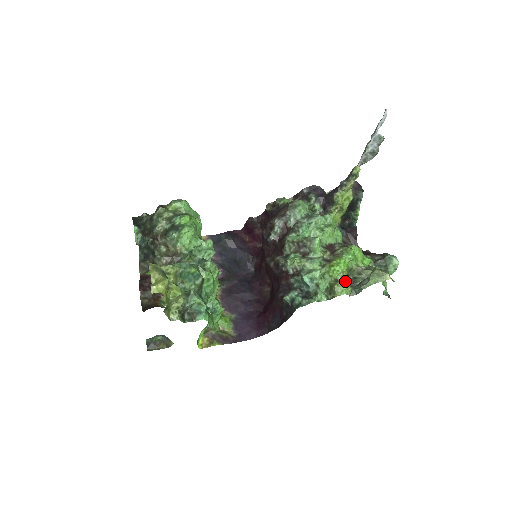
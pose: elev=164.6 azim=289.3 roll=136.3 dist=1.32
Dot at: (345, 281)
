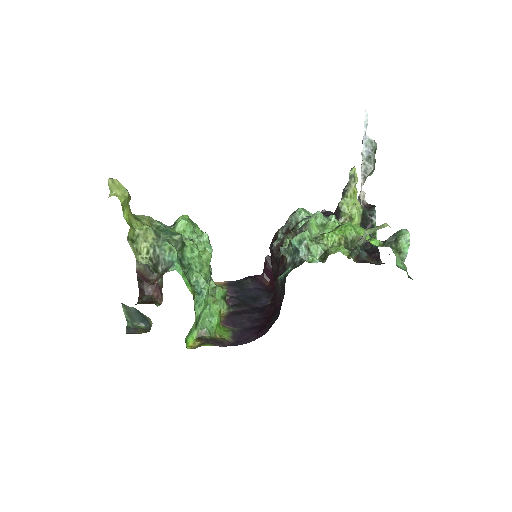
Dot at: occluded
